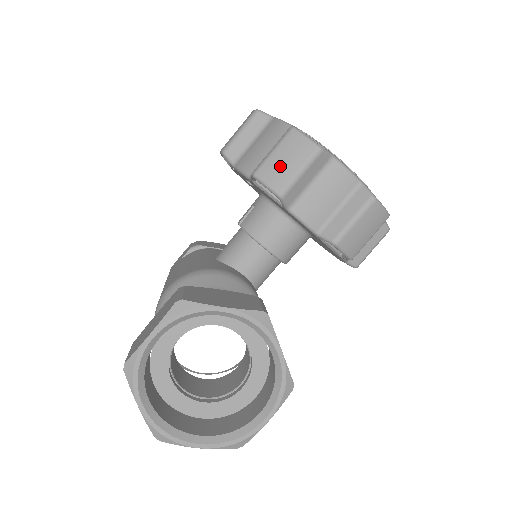
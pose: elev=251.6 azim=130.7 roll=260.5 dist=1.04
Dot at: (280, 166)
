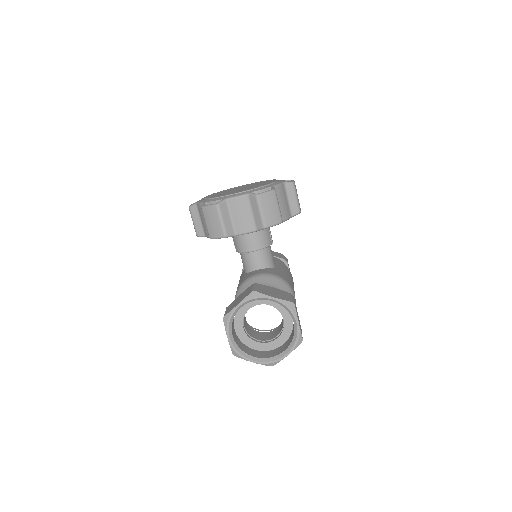
Dot at: (213, 226)
